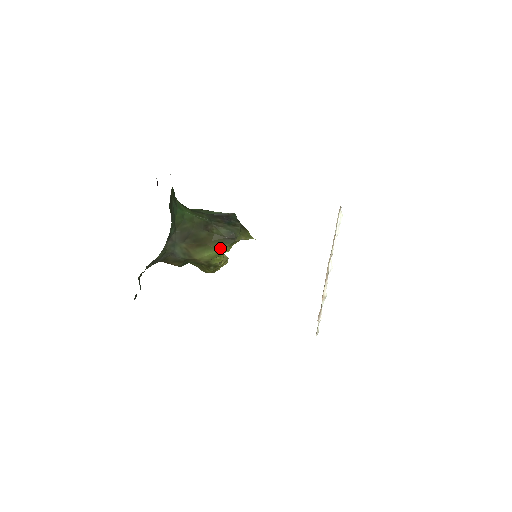
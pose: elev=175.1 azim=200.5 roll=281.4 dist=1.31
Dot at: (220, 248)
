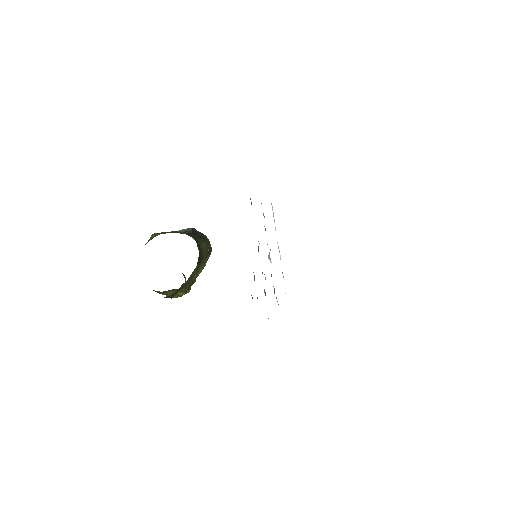
Dot at: (205, 263)
